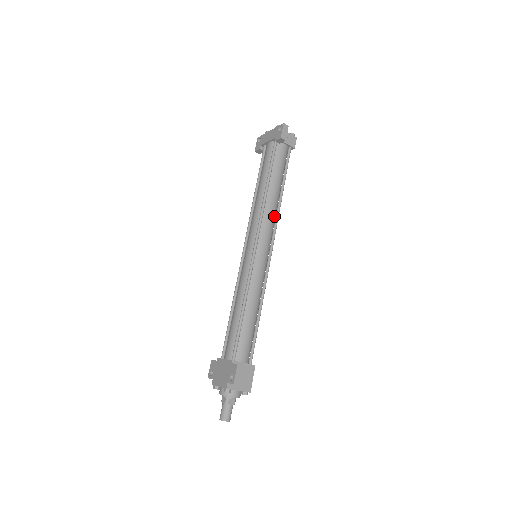
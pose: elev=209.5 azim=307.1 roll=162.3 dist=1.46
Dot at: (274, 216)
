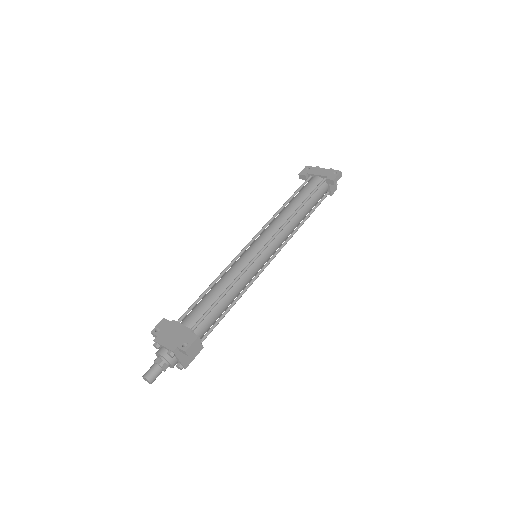
Dot at: occluded
